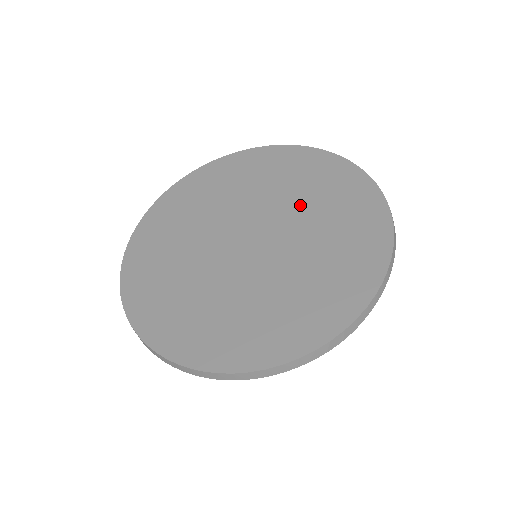
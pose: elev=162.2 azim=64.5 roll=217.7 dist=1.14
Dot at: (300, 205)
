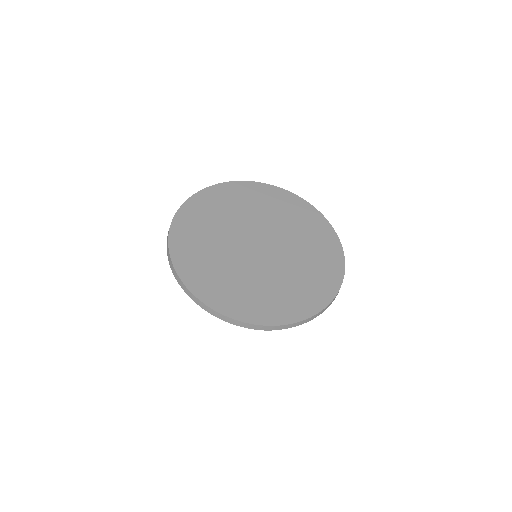
Dot at: (299, 248)
